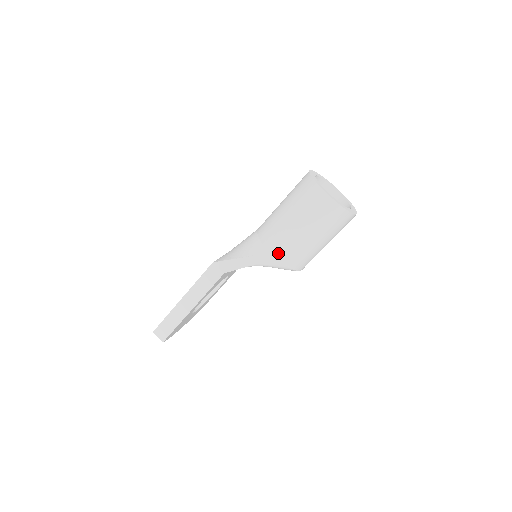
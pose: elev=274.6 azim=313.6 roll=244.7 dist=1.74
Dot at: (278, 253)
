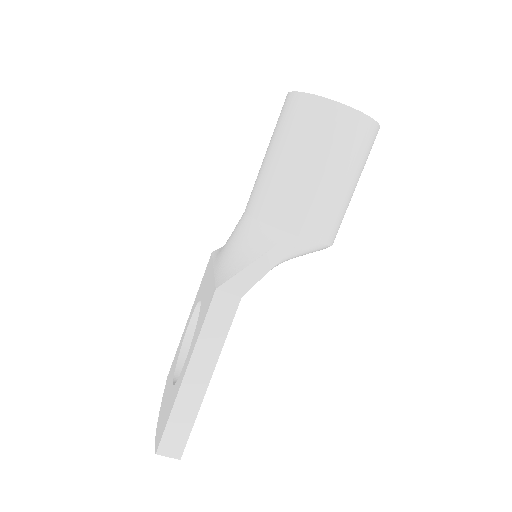
Dot at: (304, 228)
